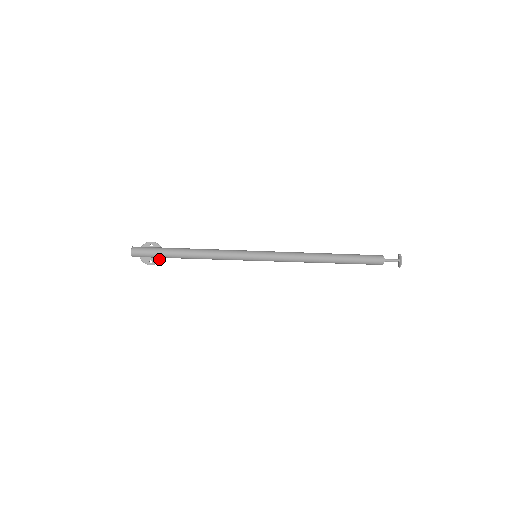
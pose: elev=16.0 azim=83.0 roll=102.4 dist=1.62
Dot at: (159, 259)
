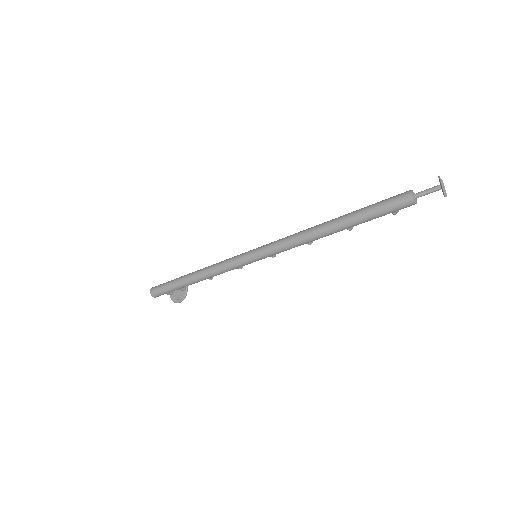
Dot at: (184, 294)
